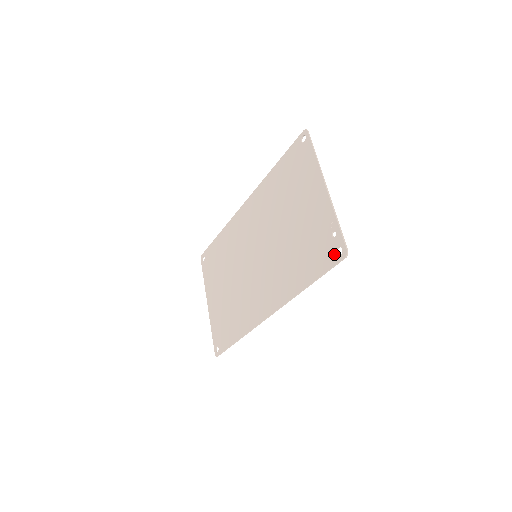
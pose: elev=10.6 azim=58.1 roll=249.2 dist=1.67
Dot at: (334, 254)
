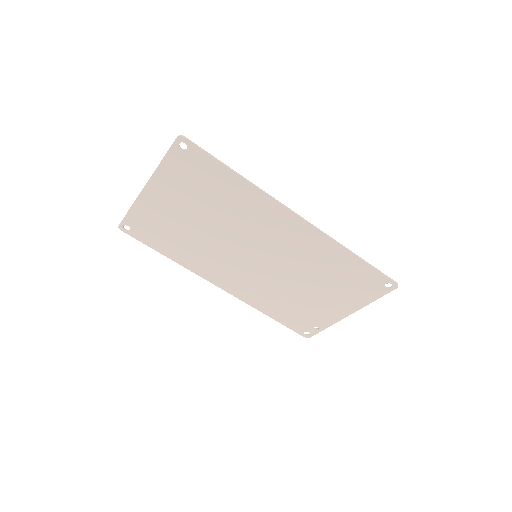
Dot at: (303, 331)
